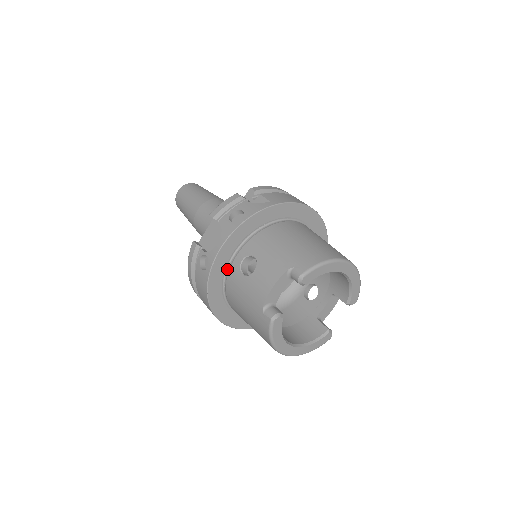
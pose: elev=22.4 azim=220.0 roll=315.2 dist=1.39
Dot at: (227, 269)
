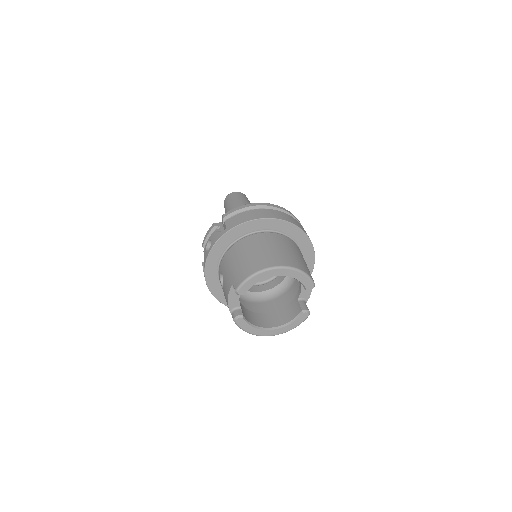
Dot at: occluded
